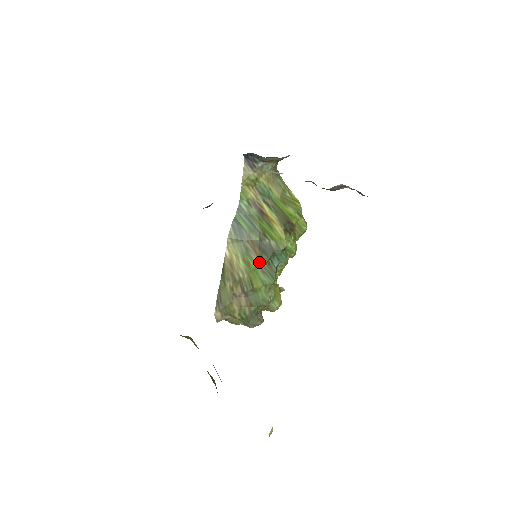
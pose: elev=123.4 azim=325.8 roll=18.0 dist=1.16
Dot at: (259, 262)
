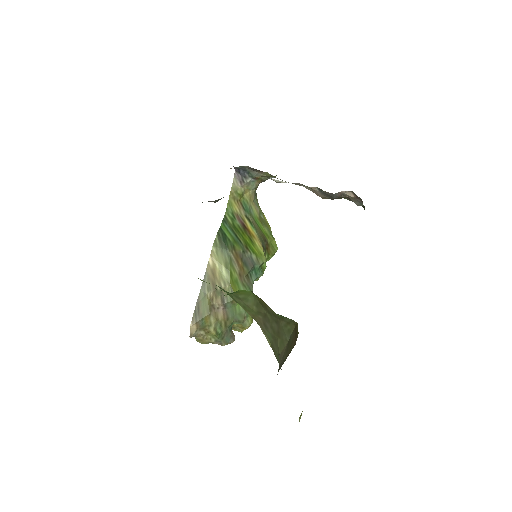
Dot at: (240, 274)
